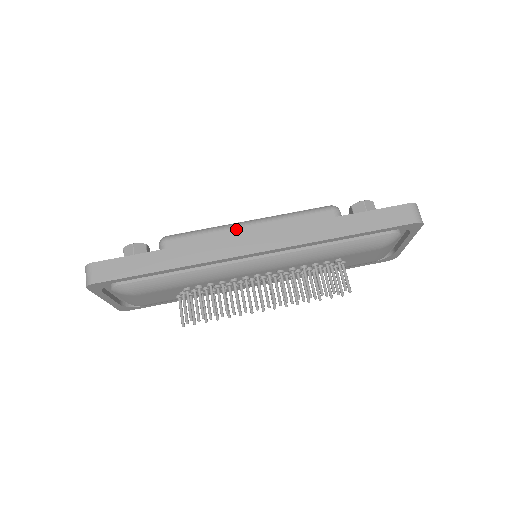
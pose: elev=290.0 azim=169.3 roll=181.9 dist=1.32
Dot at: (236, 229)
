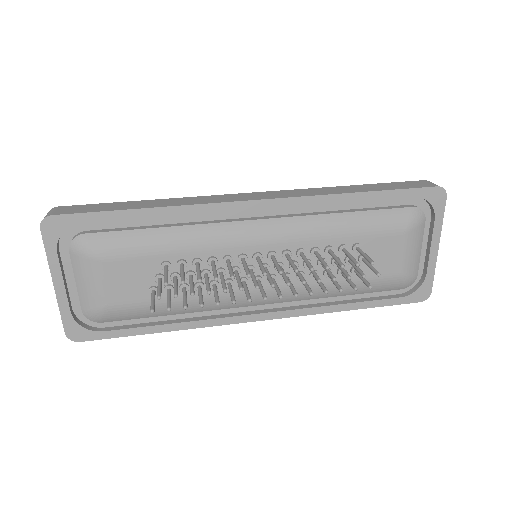
Dot at: occluded
